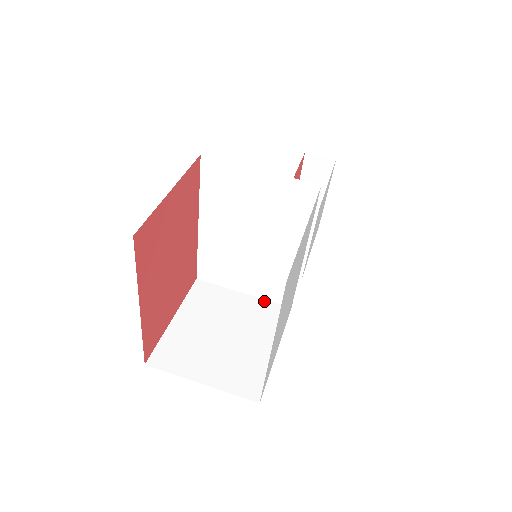
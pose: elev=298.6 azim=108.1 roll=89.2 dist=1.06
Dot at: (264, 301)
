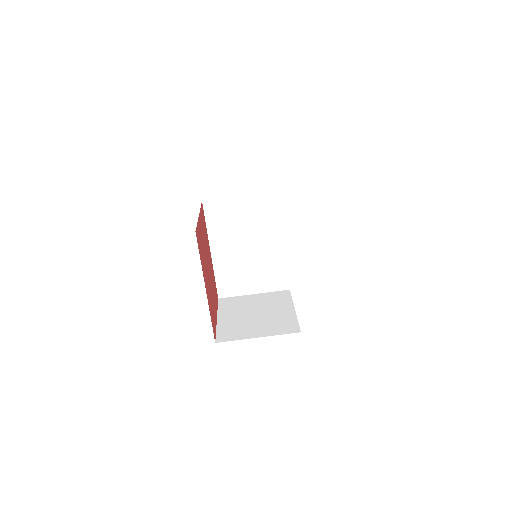
Dot at: (270, 293)
